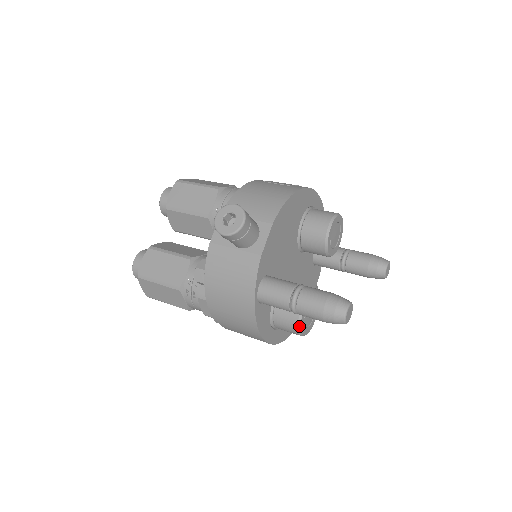
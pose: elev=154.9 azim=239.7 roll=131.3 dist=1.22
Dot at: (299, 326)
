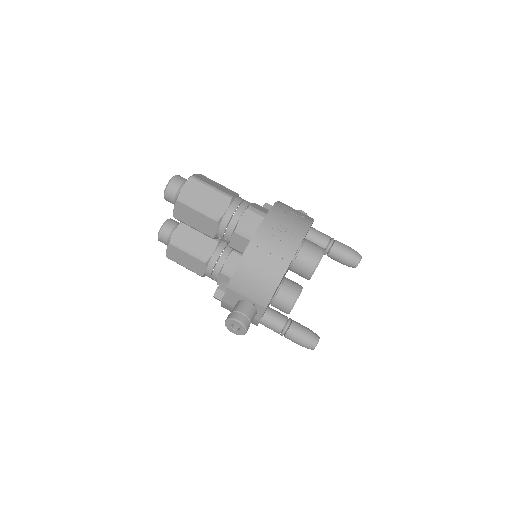
Dot at: occluded
